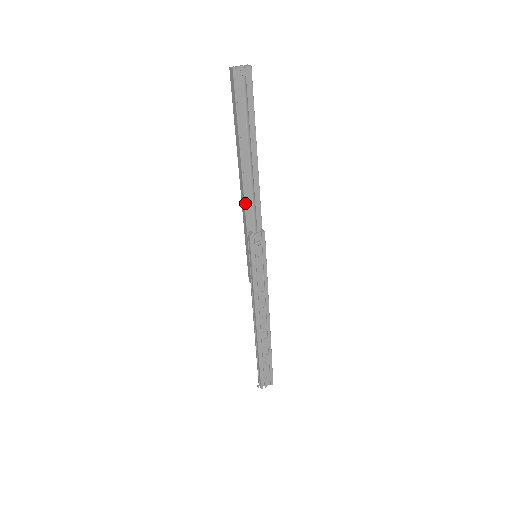
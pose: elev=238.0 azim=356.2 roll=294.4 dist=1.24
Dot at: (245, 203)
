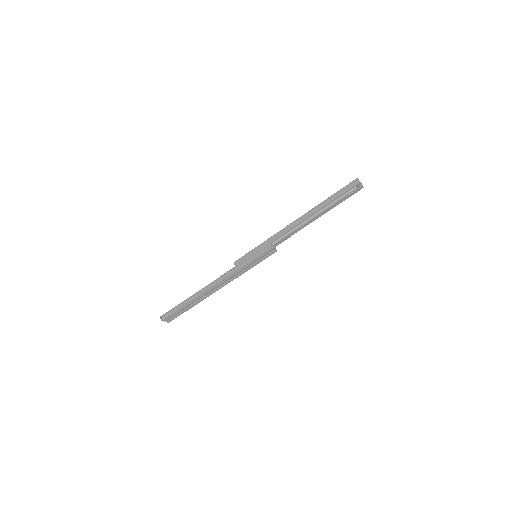
Dot at: (287, 231)
